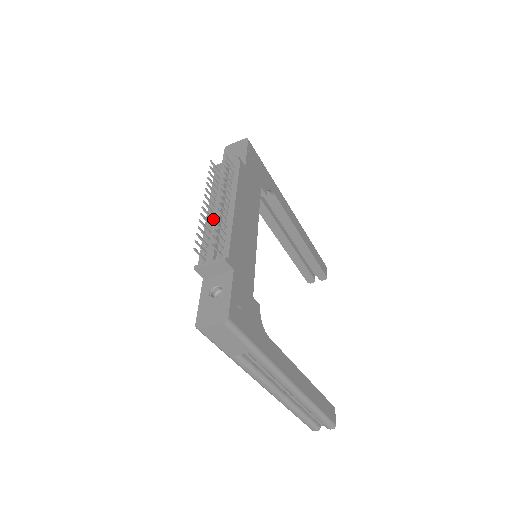
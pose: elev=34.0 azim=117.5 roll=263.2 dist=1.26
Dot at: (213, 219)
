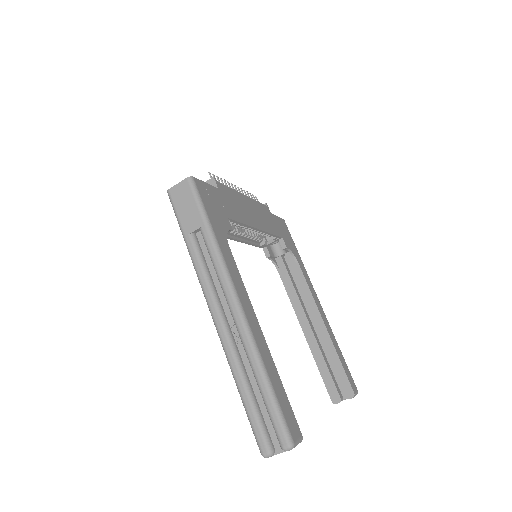
Dot at: occluded
